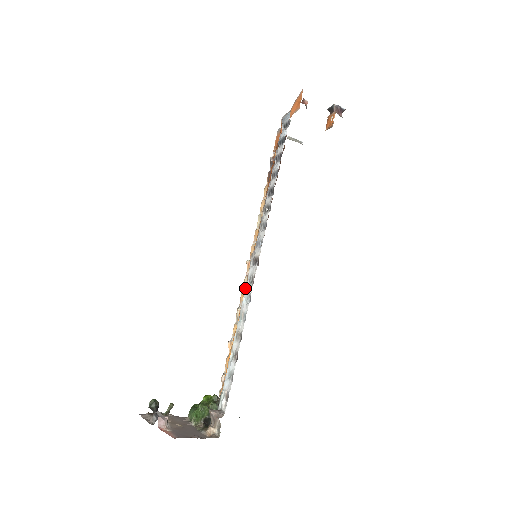
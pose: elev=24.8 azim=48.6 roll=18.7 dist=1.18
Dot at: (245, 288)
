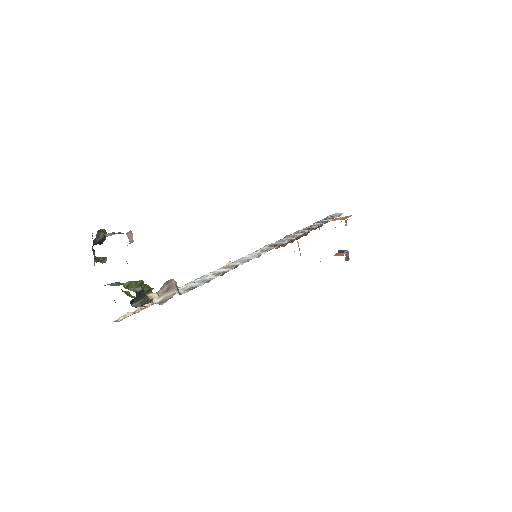
Dot at: occluded
